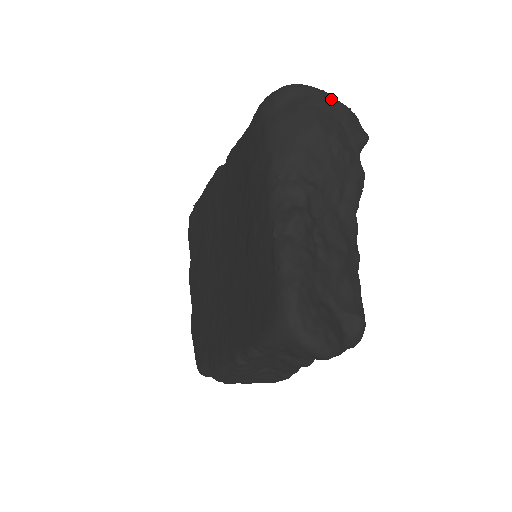
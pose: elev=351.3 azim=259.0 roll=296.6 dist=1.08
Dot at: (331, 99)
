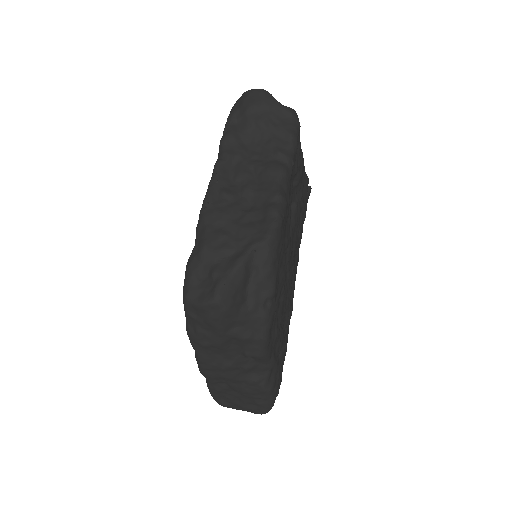
Dot at: occluded
